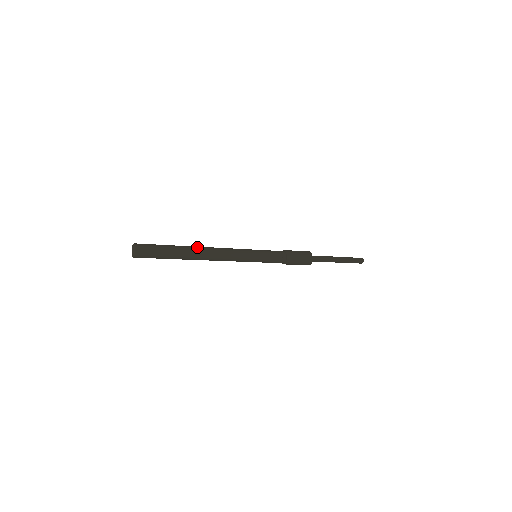
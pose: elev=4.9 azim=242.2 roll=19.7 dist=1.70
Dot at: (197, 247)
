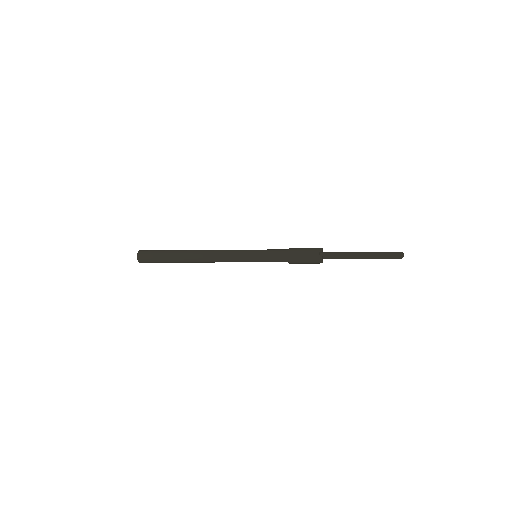
Dot at: (192, 251)
